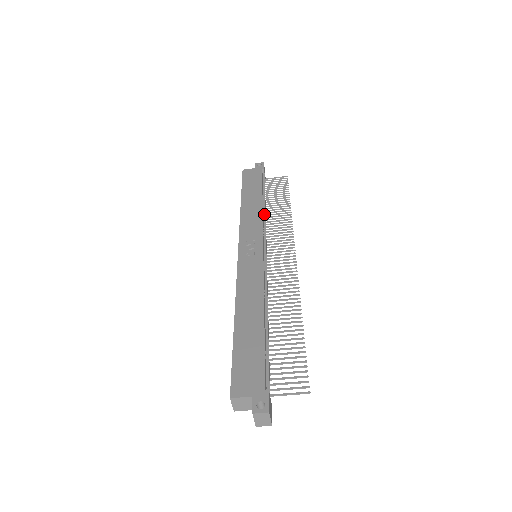
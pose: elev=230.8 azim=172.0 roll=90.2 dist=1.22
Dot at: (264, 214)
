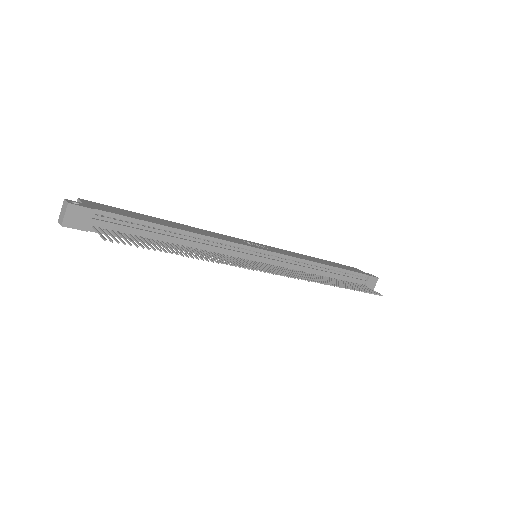
Dot at: (312, 268)
